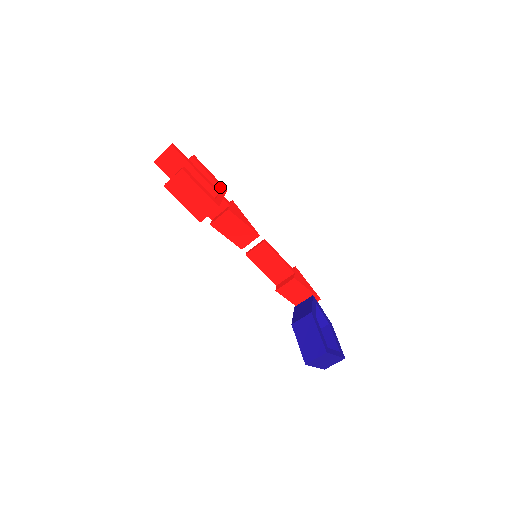
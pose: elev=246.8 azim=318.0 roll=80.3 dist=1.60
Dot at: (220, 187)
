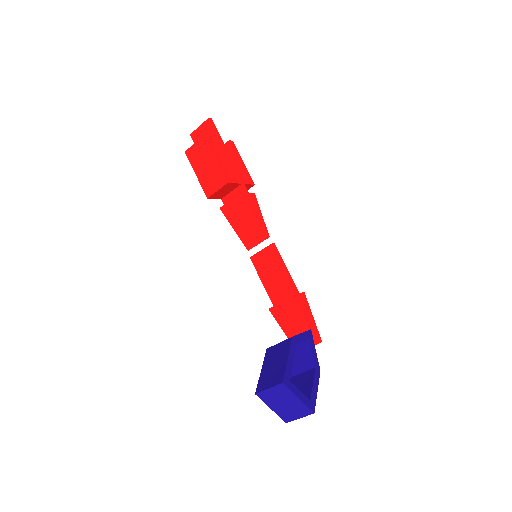
Dot at: (247, 178)
